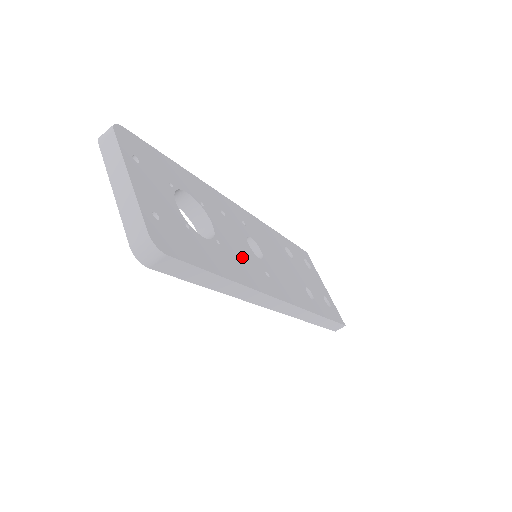
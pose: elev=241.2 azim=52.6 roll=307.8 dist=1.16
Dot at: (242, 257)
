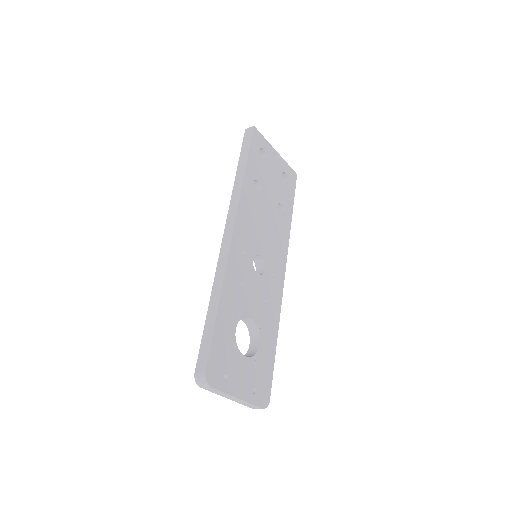
Dot at: (265, 300)
